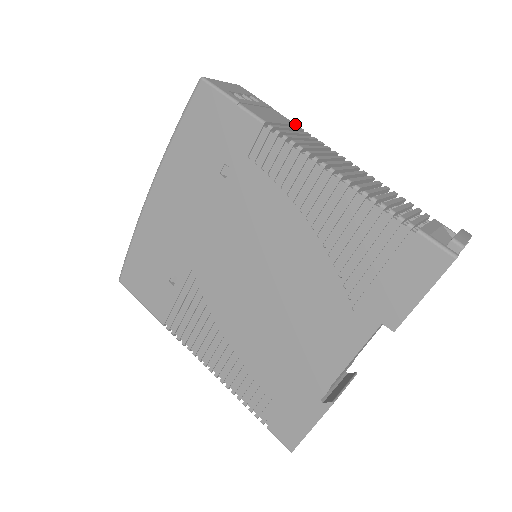
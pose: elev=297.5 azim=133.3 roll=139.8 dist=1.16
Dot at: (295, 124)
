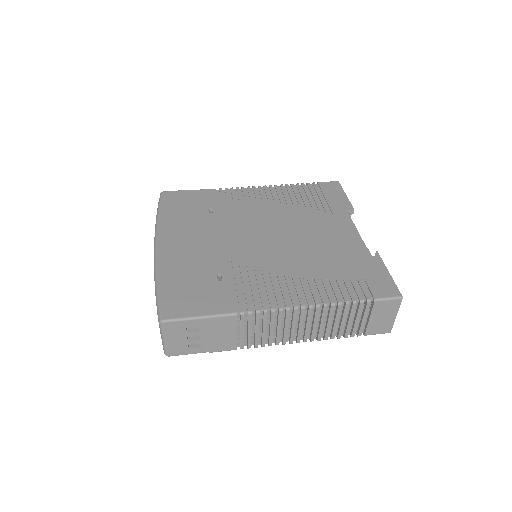
Dot at: occluded
